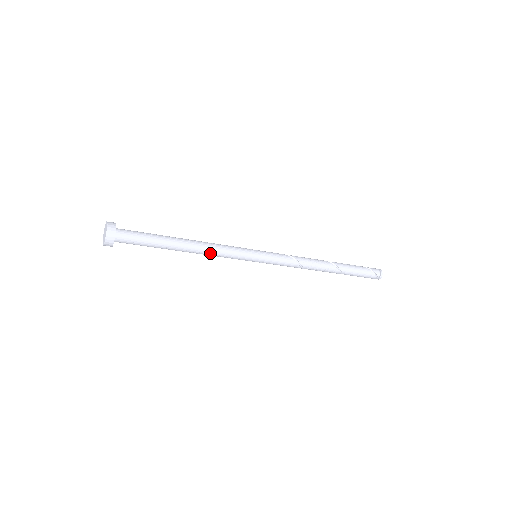
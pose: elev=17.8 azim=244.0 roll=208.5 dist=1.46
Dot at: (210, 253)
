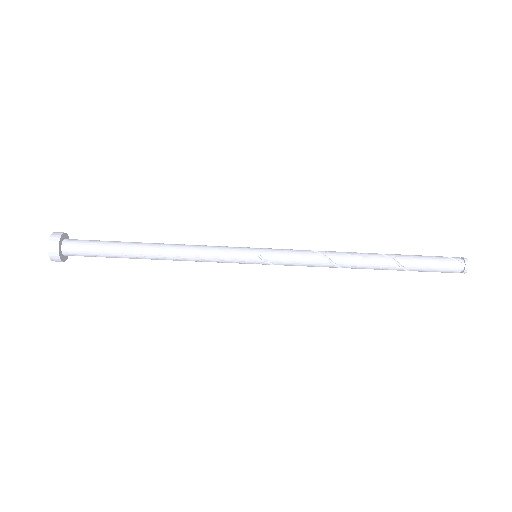
Dot at: (187, 251)
